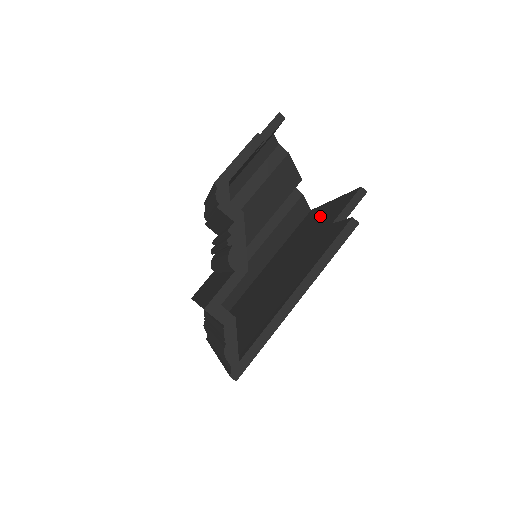
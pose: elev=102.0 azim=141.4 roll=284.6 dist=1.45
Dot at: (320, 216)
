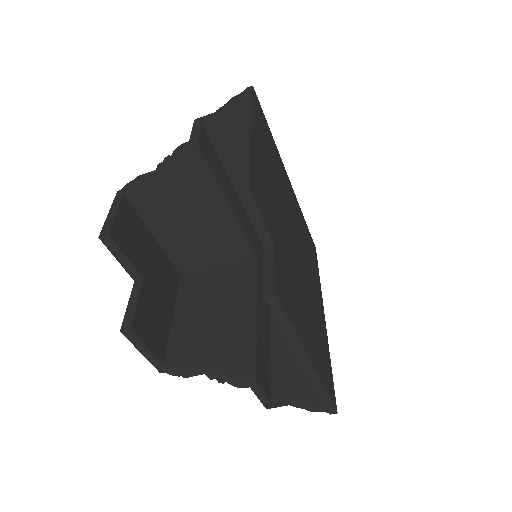
Dot at: occluded
